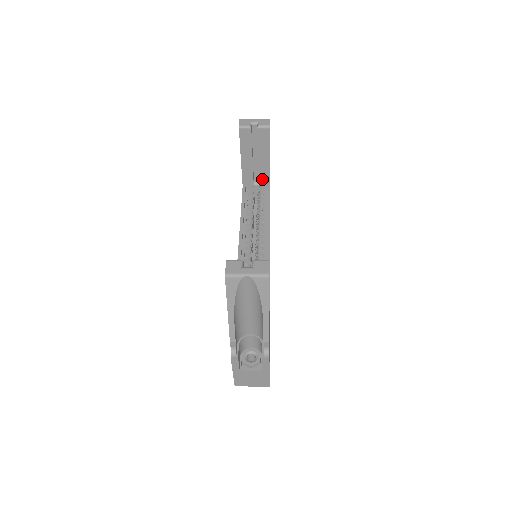
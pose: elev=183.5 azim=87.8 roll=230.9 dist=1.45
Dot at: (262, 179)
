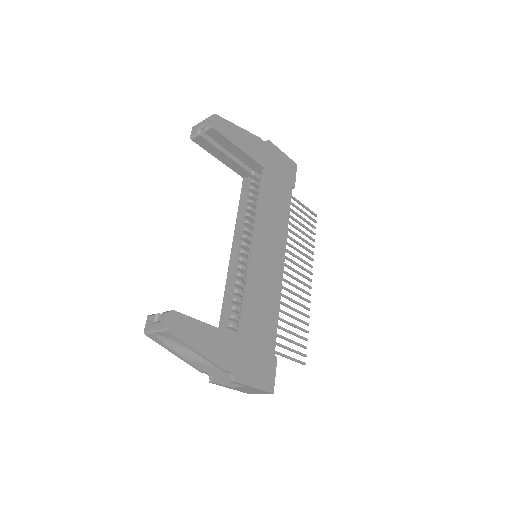
Dot at: (252, 166)
